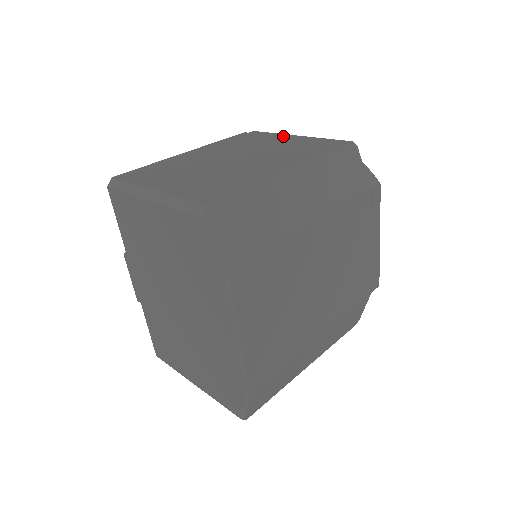
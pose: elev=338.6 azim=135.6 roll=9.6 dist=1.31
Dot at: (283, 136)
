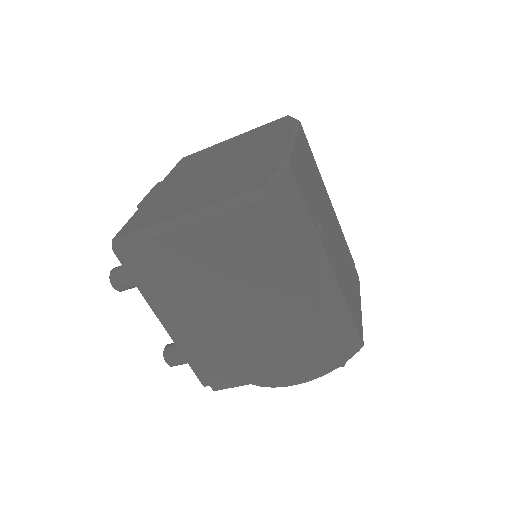
Dot at: occluded
